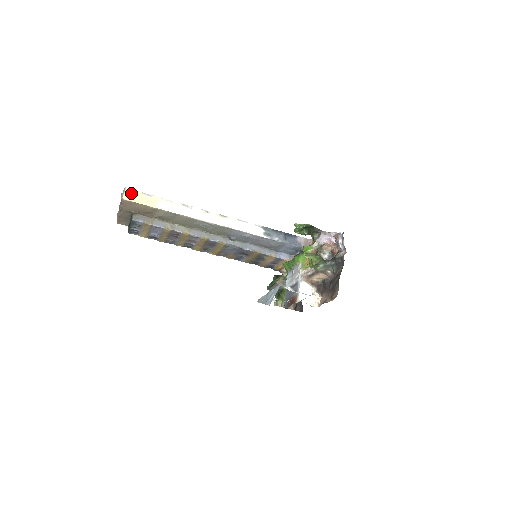
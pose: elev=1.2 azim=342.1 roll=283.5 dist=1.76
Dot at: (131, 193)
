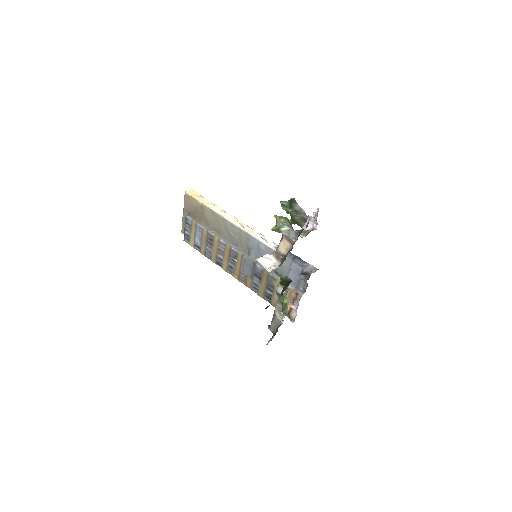
Dot at: (193, 192)
